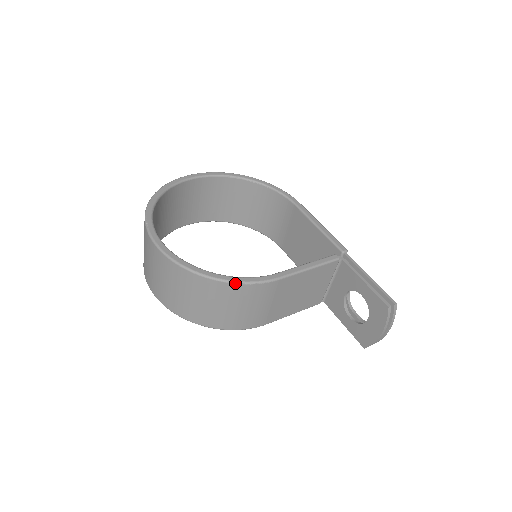
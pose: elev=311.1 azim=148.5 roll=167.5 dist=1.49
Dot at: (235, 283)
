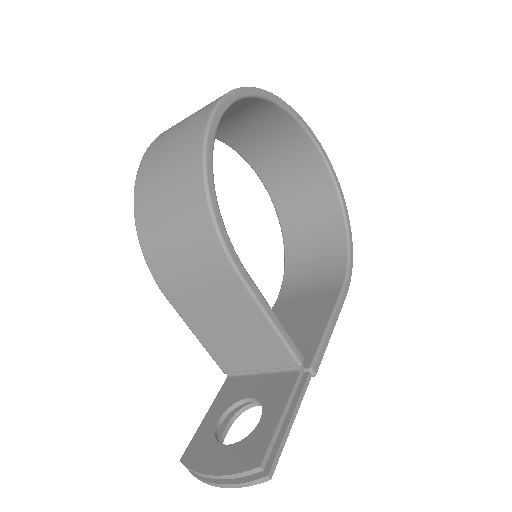
Dot at: (210, 209)
